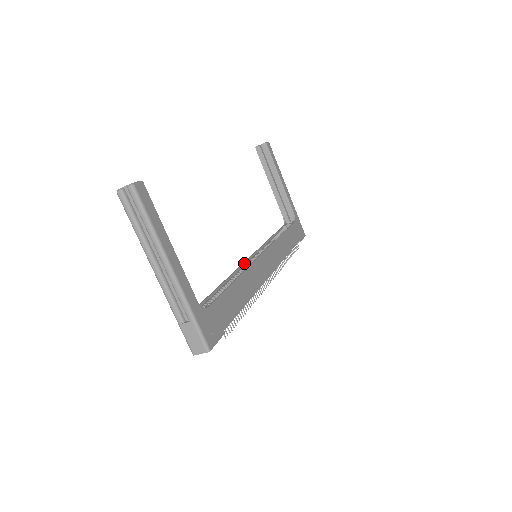
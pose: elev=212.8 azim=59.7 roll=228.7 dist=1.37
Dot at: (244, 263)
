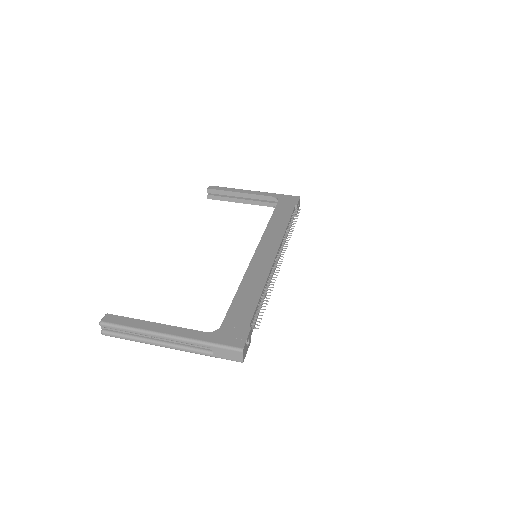
Dot at: occluded
